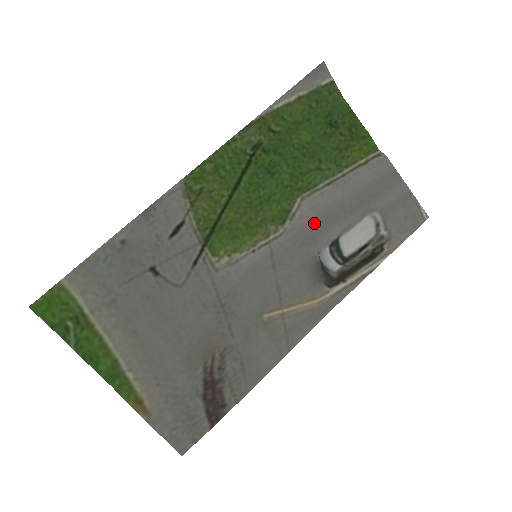
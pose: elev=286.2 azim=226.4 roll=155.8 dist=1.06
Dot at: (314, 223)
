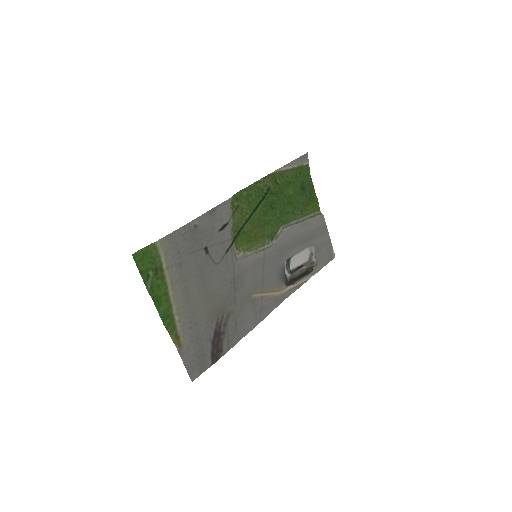
Dot at: (287, 244)
